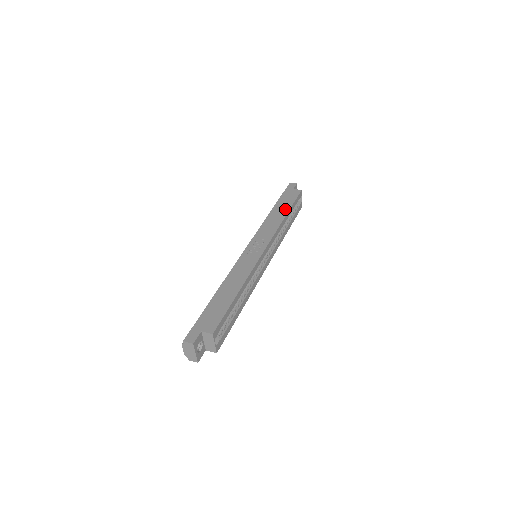
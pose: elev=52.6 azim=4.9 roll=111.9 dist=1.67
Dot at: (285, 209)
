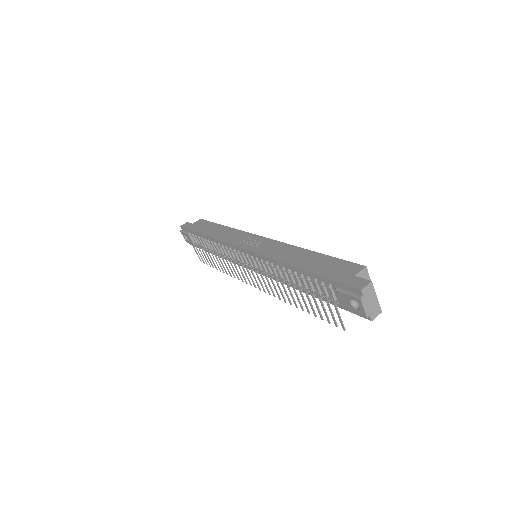
Dot at: (216, 227)
